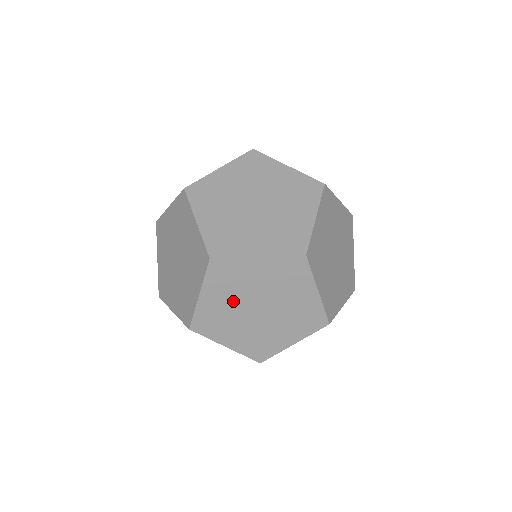
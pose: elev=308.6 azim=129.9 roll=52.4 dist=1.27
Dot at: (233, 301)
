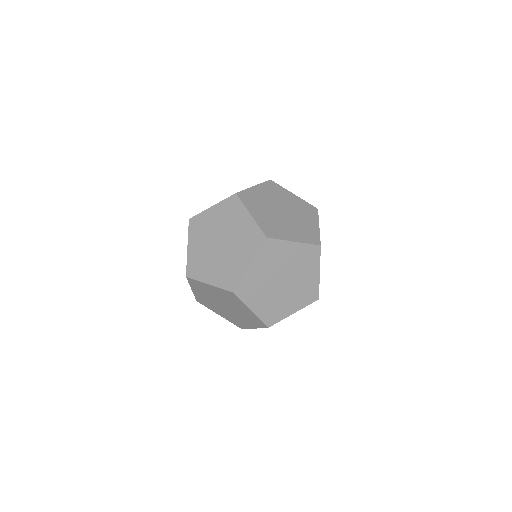
Dot at: (209, 298)
